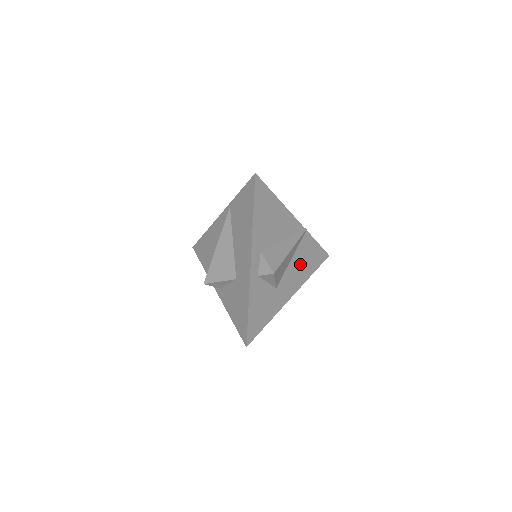
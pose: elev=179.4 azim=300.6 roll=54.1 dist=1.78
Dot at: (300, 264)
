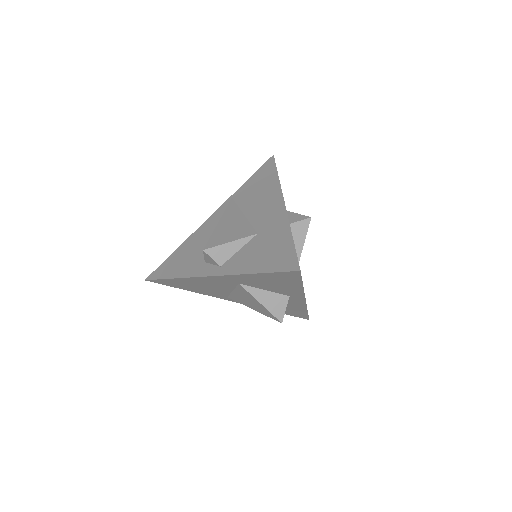
Dot at: occluded
